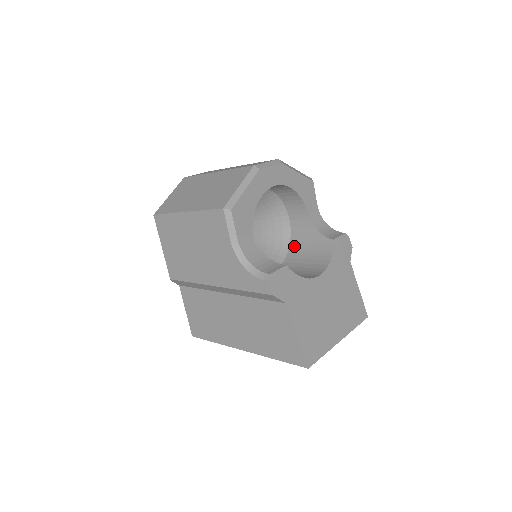
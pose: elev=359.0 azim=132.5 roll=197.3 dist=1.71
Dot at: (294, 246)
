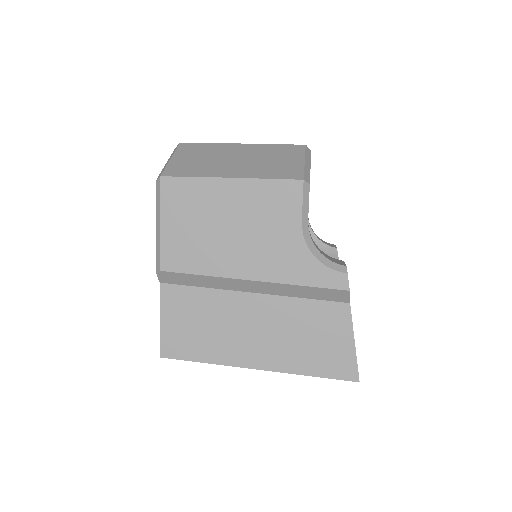
Dot at: occluded
